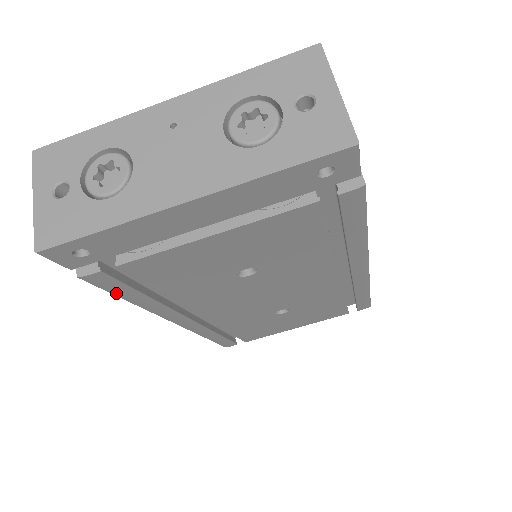
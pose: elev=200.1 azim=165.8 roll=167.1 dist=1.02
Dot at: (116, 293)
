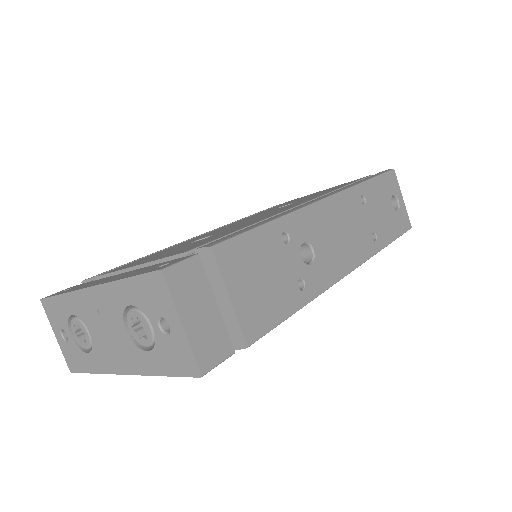
Dot at: occluded
